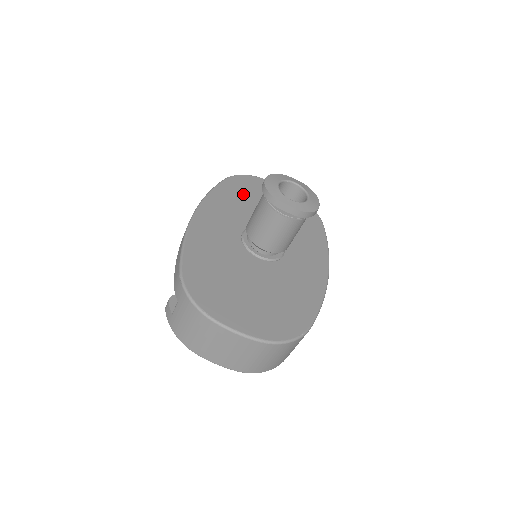
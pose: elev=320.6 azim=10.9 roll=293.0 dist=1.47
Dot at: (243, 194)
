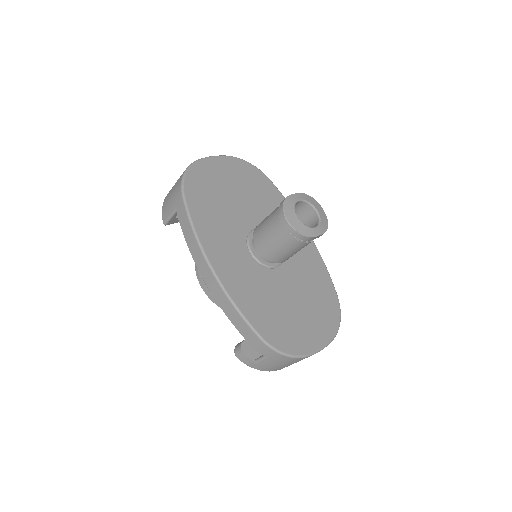
Dot at: (209, 201)
